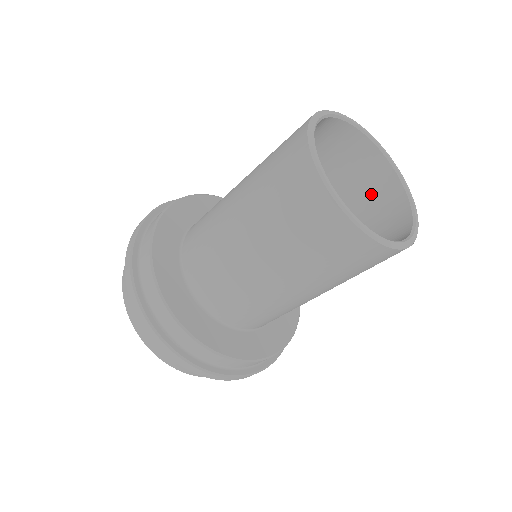
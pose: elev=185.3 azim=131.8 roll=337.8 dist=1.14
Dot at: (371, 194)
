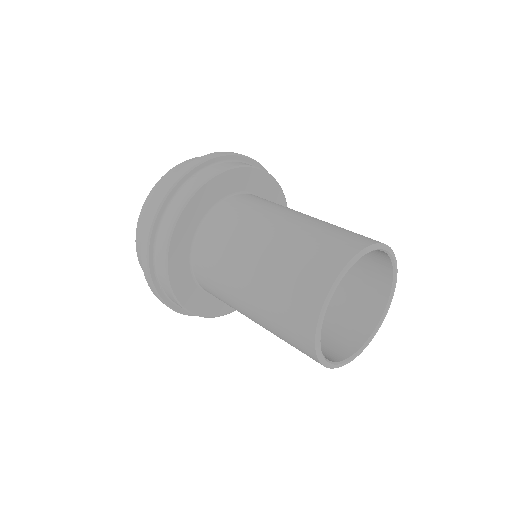
Dot at: (366, 282)
